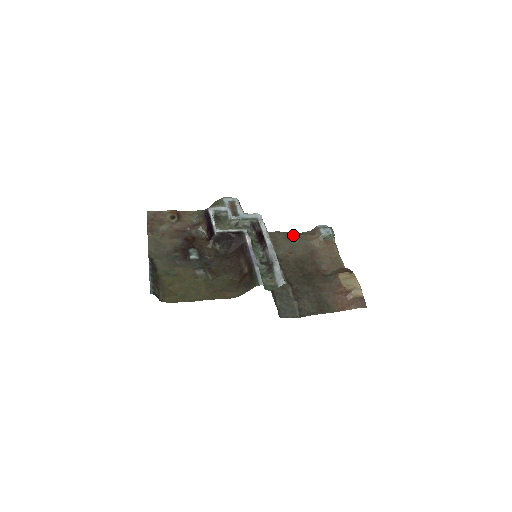
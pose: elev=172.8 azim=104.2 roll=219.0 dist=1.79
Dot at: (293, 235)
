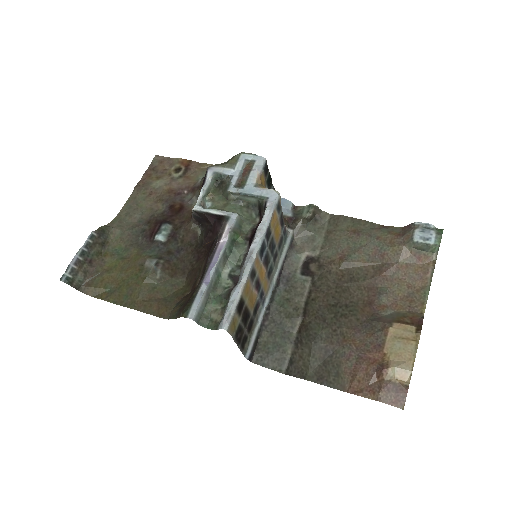
Dot at: (367, 228)
